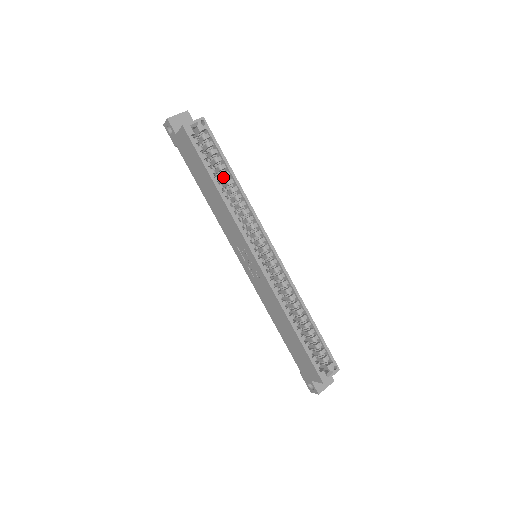
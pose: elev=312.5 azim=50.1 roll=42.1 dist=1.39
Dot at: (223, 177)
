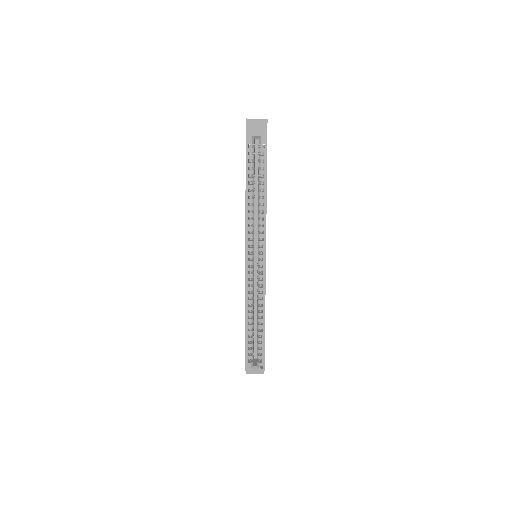
Dot at: (258, 187)
